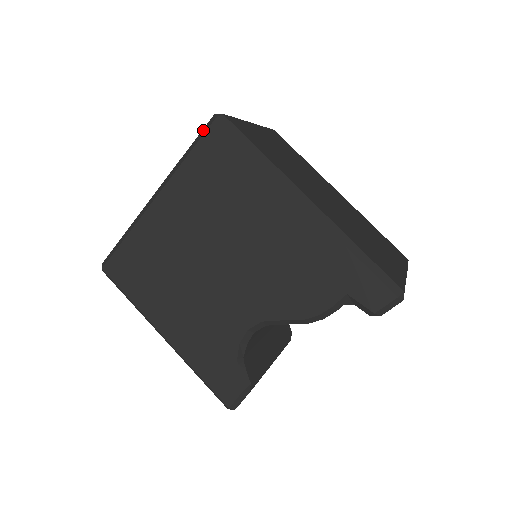
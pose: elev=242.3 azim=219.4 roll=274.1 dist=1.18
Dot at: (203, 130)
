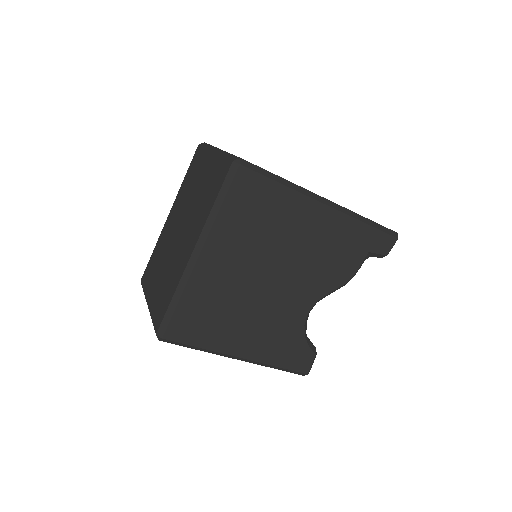
Dot at: (228, 178)
